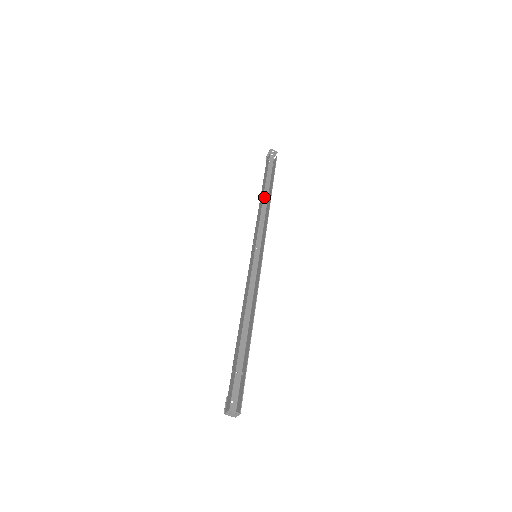
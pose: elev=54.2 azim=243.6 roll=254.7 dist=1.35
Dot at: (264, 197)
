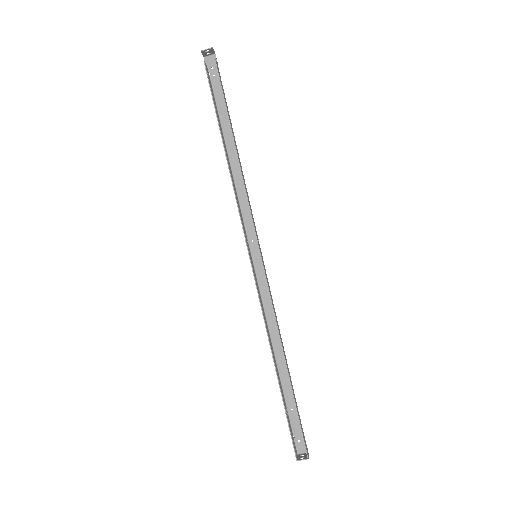
Dot at: (230, 147)
